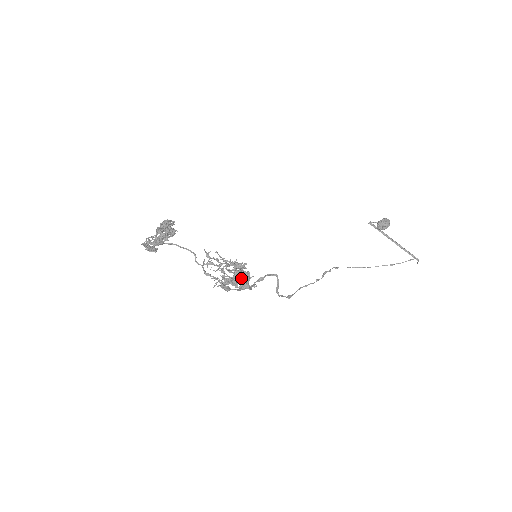
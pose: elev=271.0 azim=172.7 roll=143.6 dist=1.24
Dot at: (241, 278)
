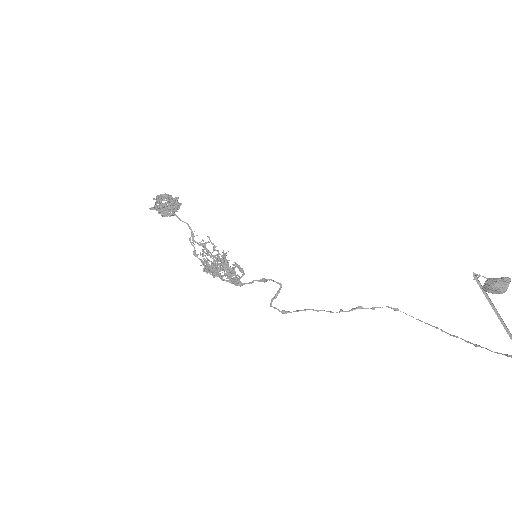
Dot at: (208, 272)
